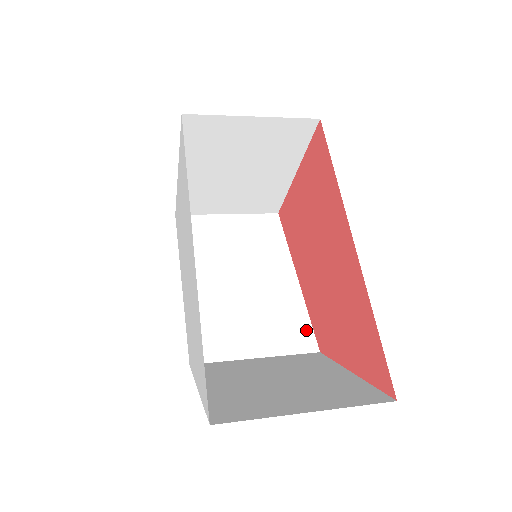
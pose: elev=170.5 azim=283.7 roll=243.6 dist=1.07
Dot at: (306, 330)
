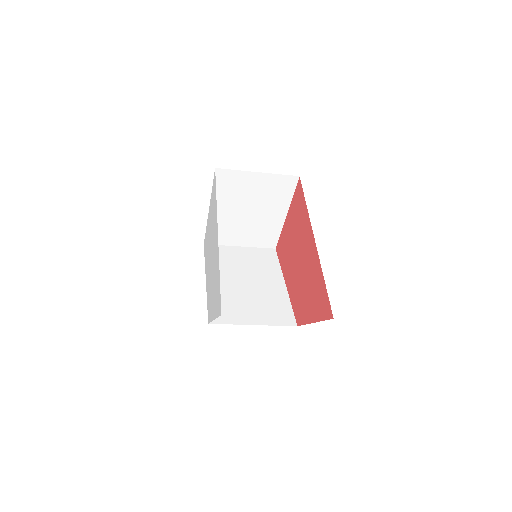
Dot at: (289, 314)
